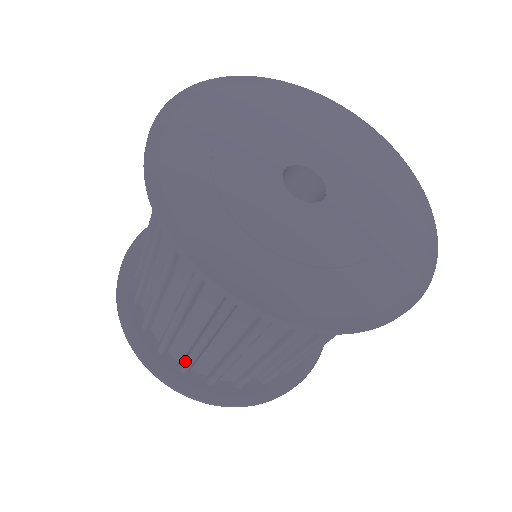
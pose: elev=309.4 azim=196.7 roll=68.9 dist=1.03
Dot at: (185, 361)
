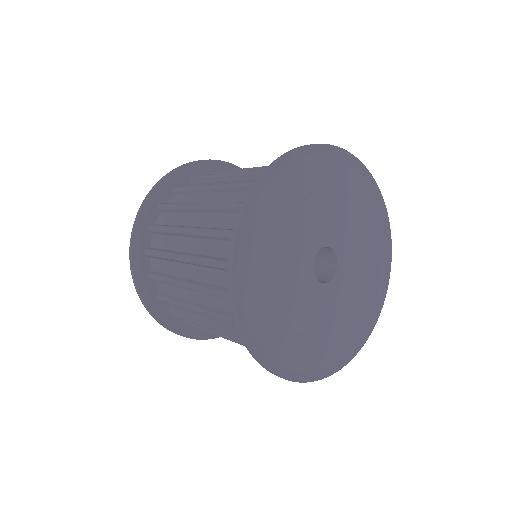
Dot at: occluded
